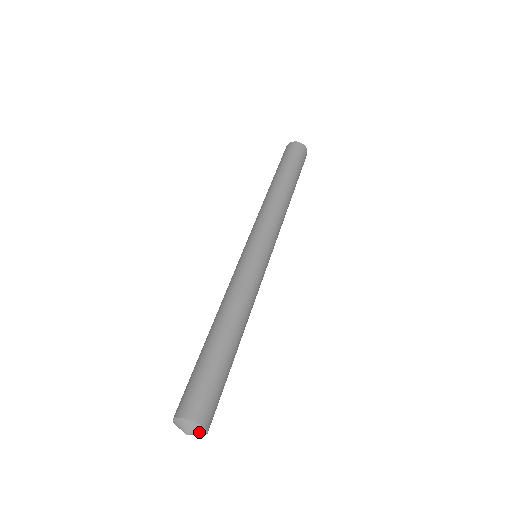
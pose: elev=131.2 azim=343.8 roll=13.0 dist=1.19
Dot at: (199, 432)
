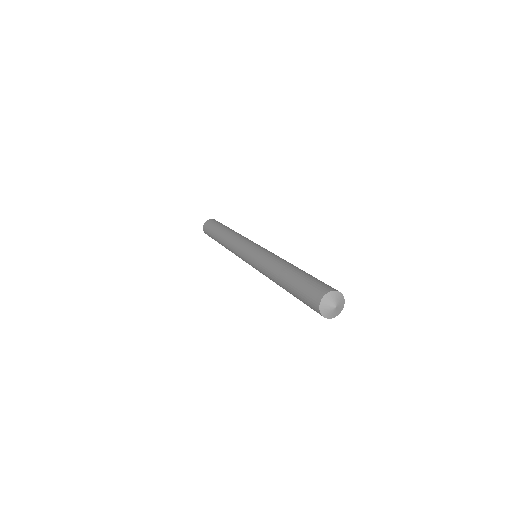
Dot at: (337, 297)
